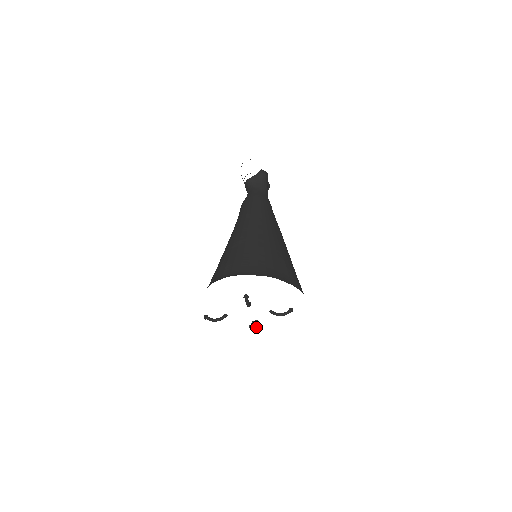
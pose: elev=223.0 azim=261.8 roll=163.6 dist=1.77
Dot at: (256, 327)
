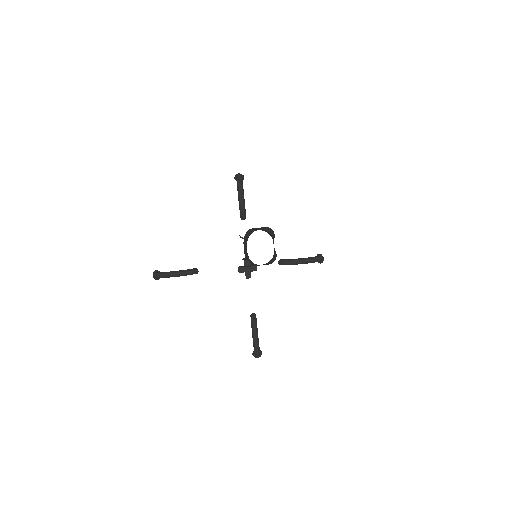
Dot at: (252, 269)
